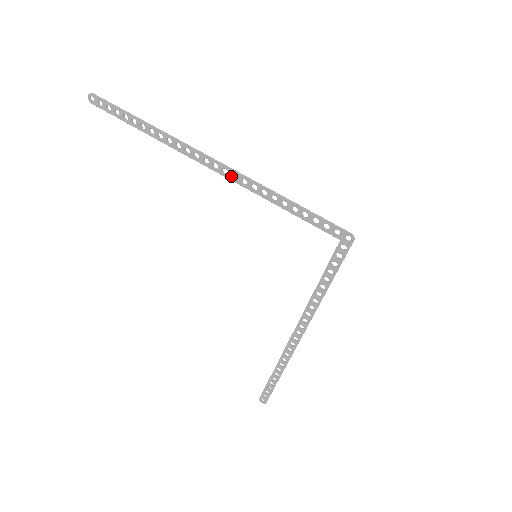
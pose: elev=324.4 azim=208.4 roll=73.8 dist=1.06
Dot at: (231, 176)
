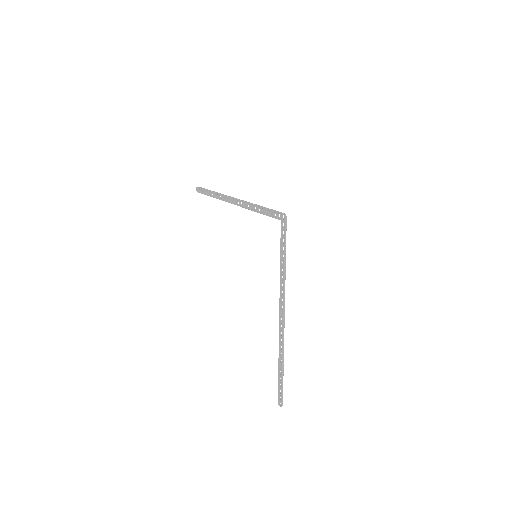
Dot at: (240, 204)
